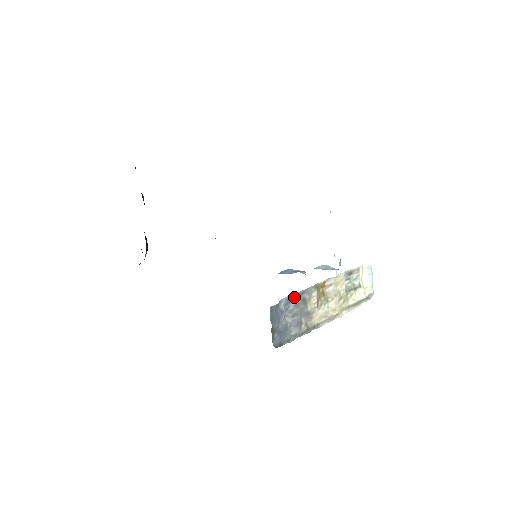
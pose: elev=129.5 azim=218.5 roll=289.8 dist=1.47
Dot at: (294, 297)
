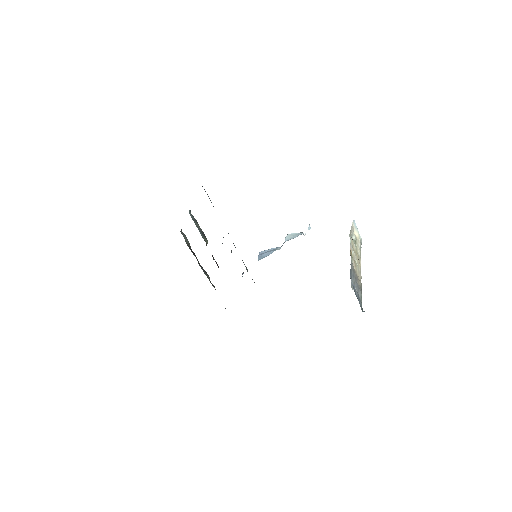
Dot at: (351, 272)
